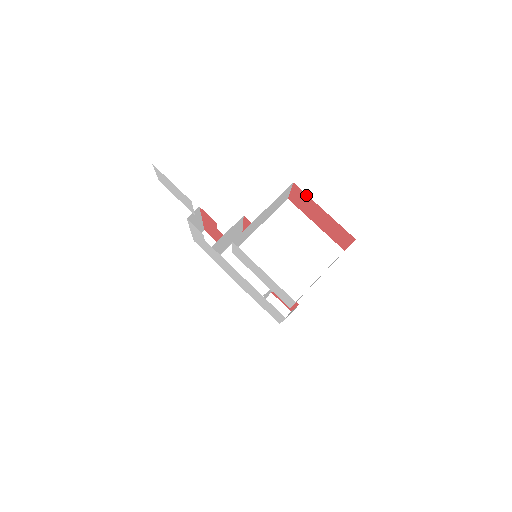
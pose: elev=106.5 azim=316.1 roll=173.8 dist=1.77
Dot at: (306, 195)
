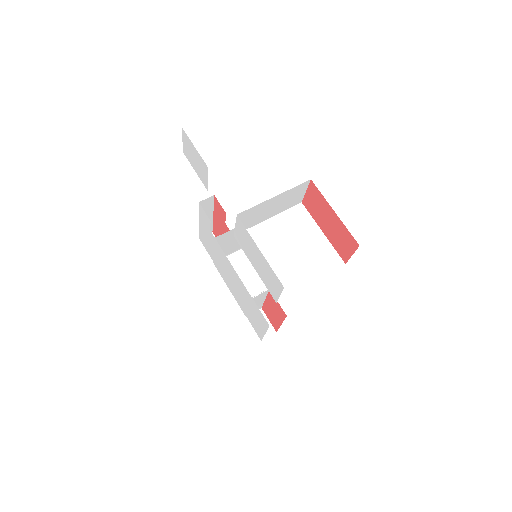
Dot at: (320, 194)
